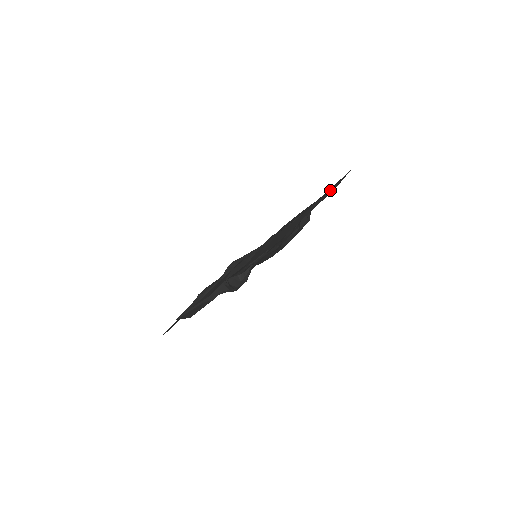
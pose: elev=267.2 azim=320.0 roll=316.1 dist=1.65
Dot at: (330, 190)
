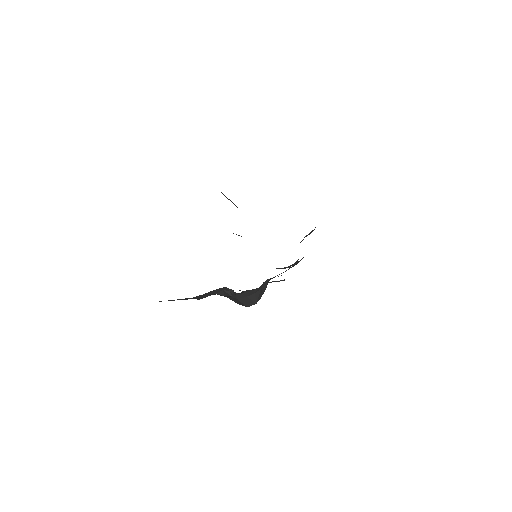
Dot at: occluded
